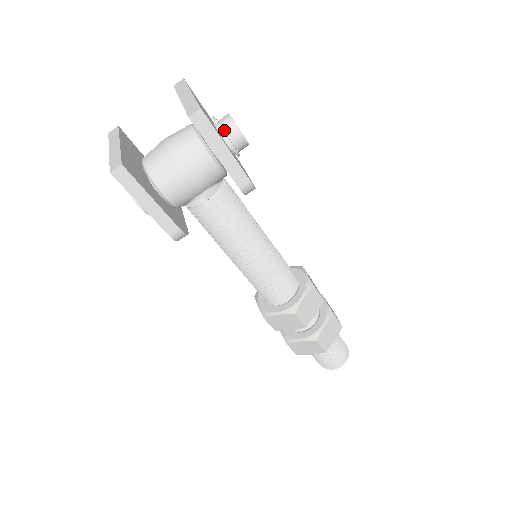
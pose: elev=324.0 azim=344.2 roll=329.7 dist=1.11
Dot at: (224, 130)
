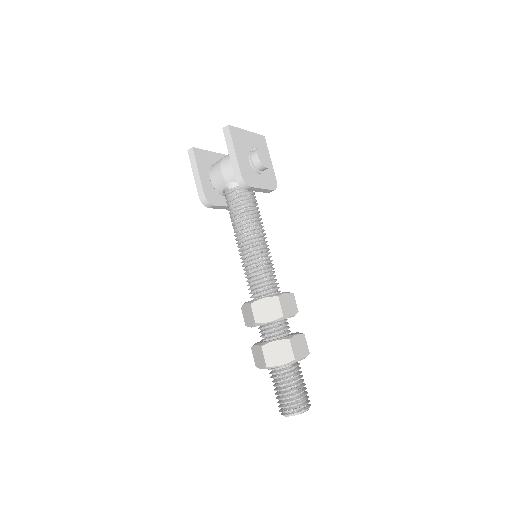
Dot at: (252, 152)
